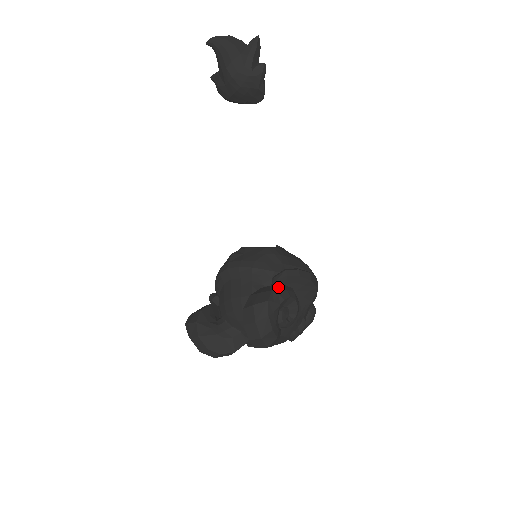
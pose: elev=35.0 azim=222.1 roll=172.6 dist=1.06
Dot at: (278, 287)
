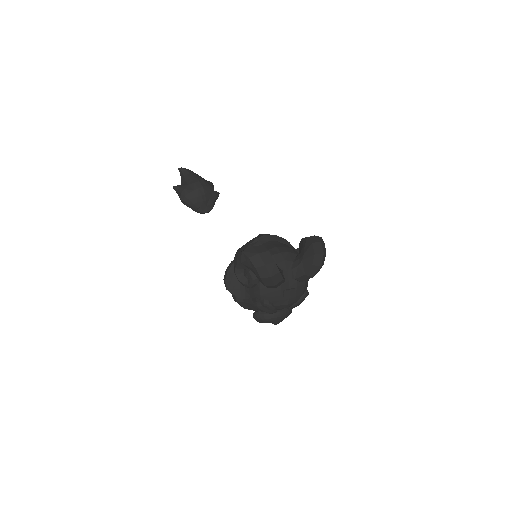
Dot at: occluded
